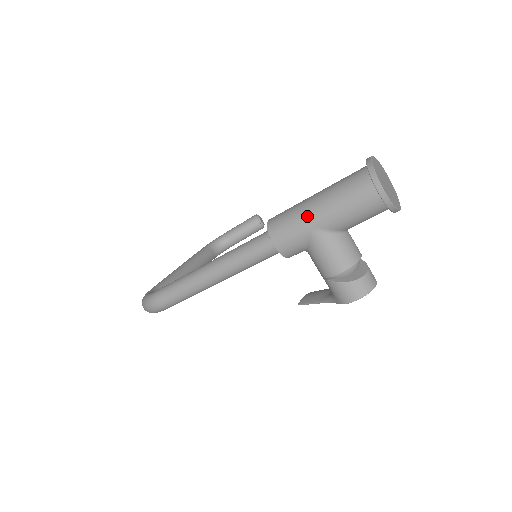
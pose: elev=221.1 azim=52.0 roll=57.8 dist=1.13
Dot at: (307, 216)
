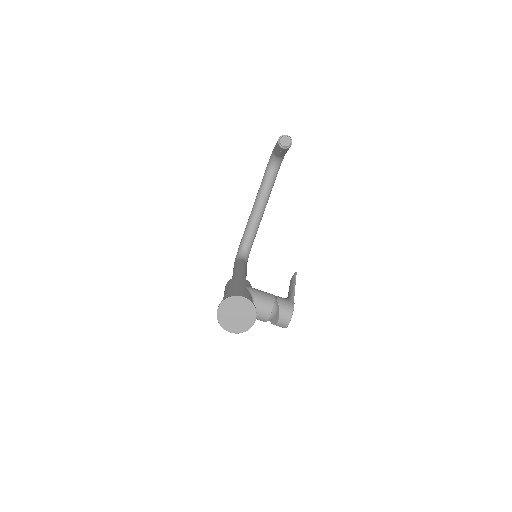
Dot at: occluded
